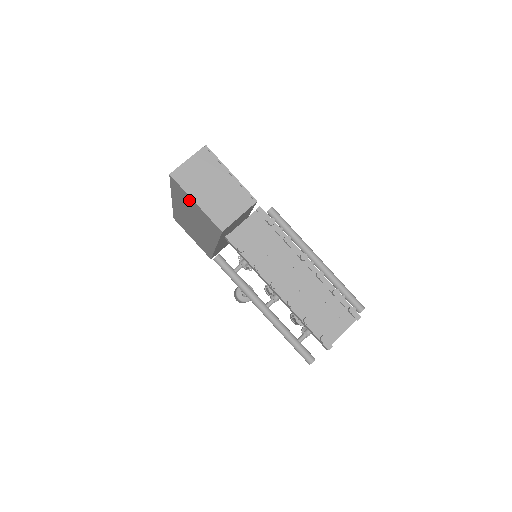
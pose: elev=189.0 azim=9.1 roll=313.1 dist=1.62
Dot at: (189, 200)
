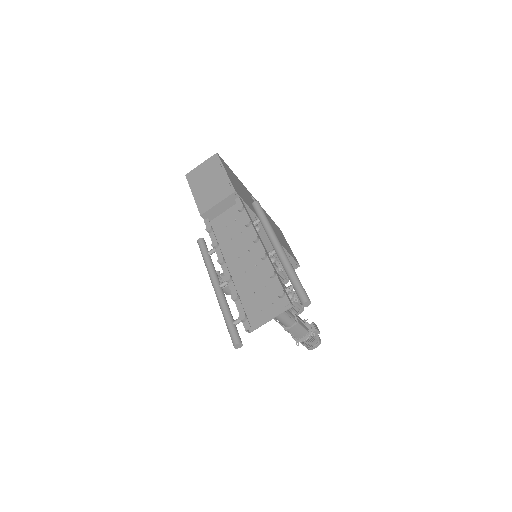
Dot at: occluded
